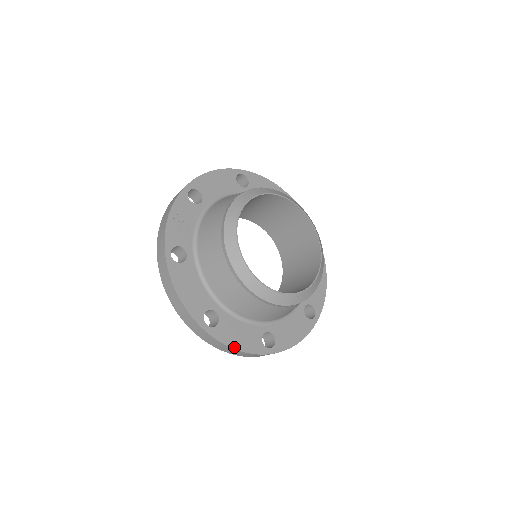
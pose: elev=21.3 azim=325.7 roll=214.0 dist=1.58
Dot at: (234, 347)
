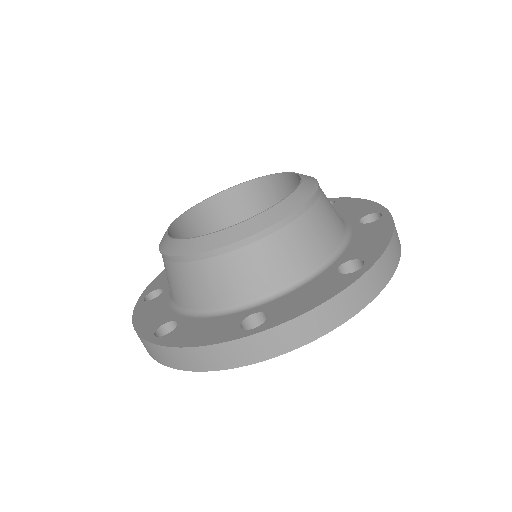
Dot at: (135, 321)
